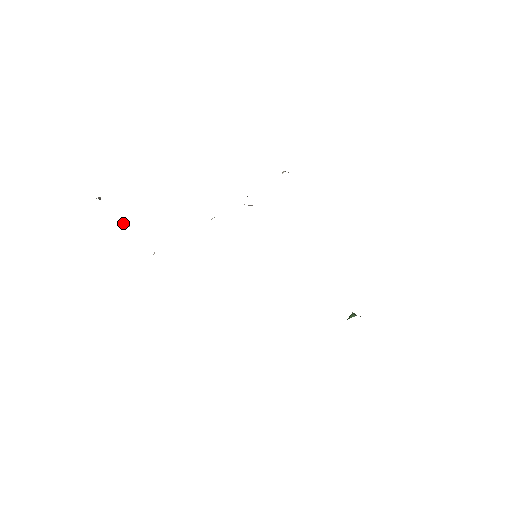
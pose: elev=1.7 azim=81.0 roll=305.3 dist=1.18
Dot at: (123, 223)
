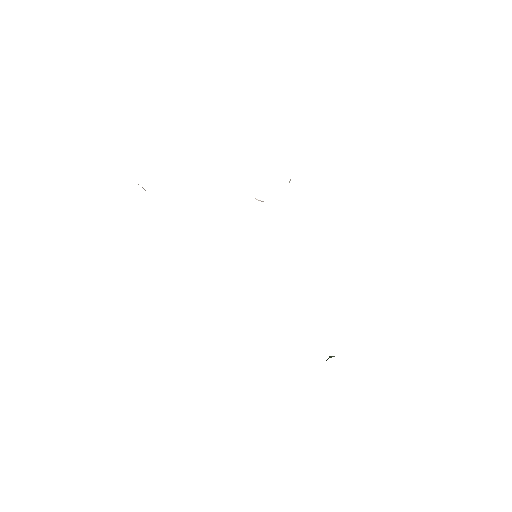
Dot at: occluded
